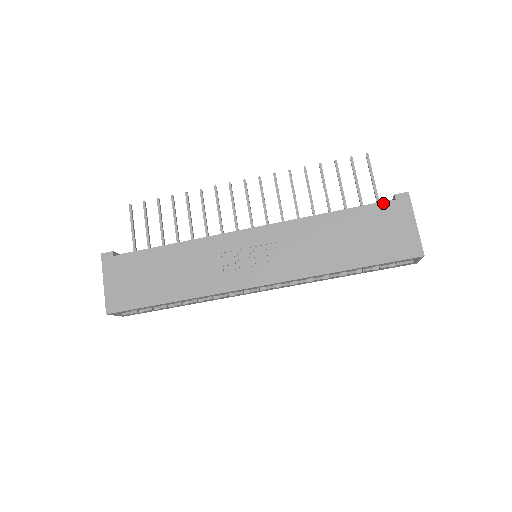
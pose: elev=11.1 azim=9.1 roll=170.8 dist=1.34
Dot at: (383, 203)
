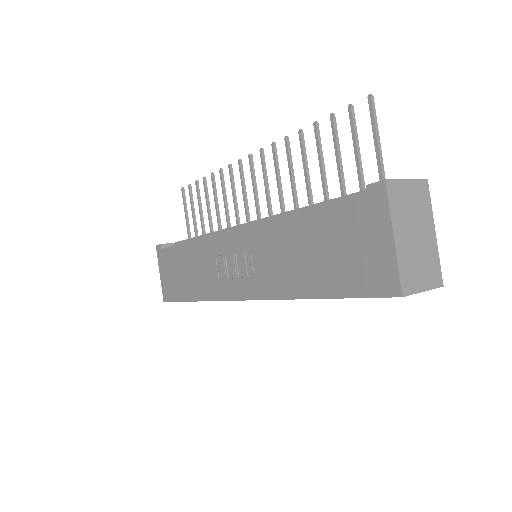
Dot at: (351, 200)
